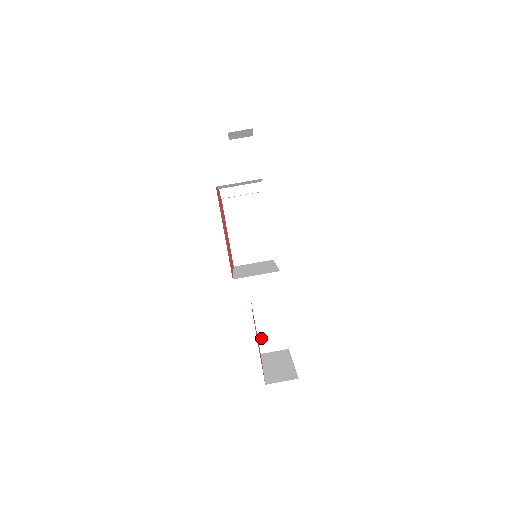
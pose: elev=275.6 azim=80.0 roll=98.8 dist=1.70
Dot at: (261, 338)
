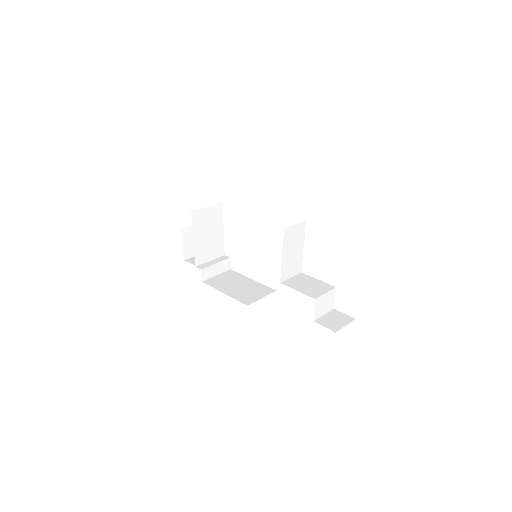
Dot at: (317, 298)
